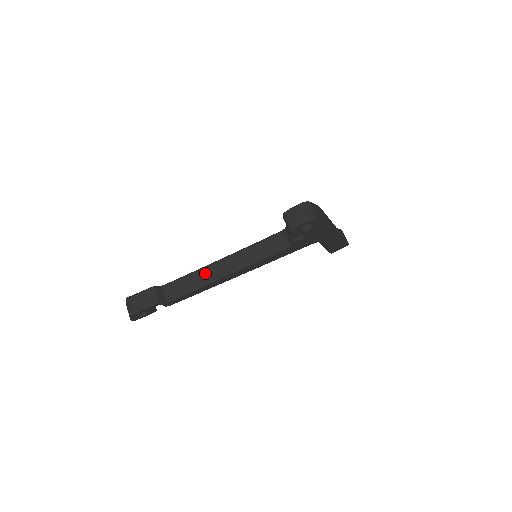
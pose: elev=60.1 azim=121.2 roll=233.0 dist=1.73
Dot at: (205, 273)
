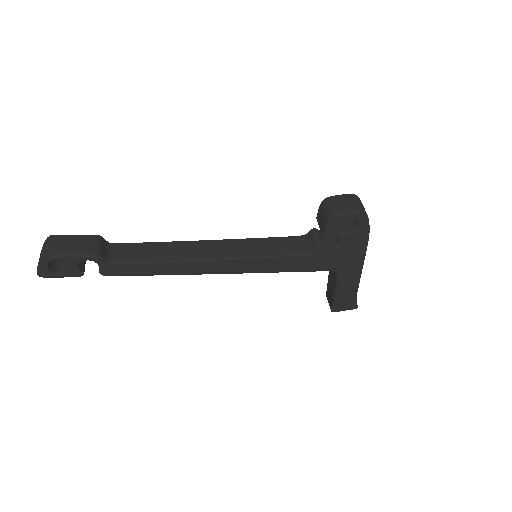
Dot at: (181, 248)
